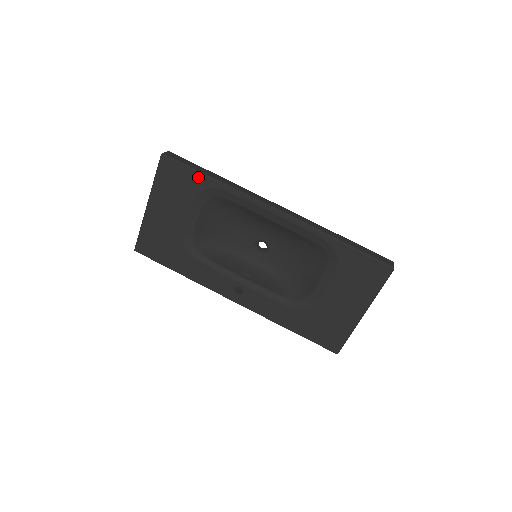
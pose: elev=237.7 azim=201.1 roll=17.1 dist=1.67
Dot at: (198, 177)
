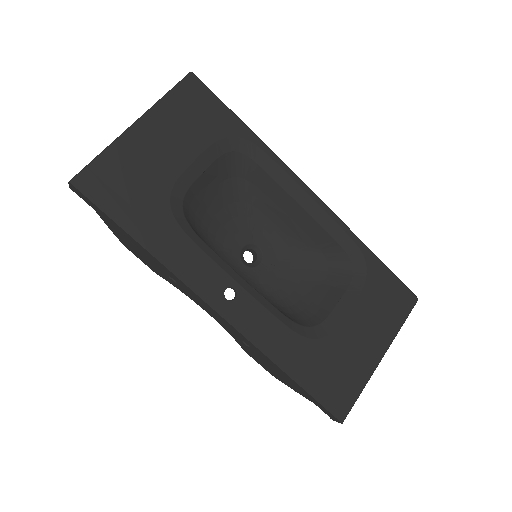
Dot at: (230, 118)
